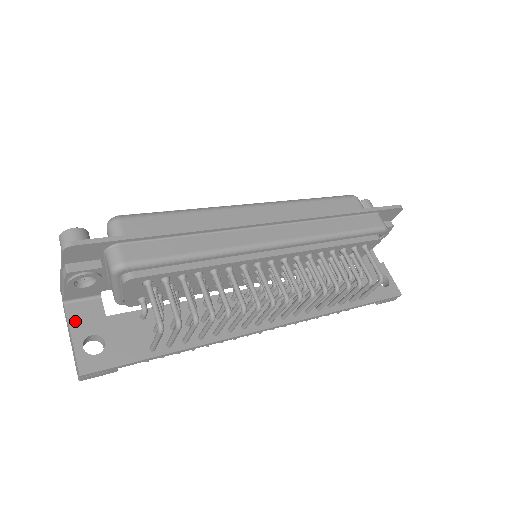
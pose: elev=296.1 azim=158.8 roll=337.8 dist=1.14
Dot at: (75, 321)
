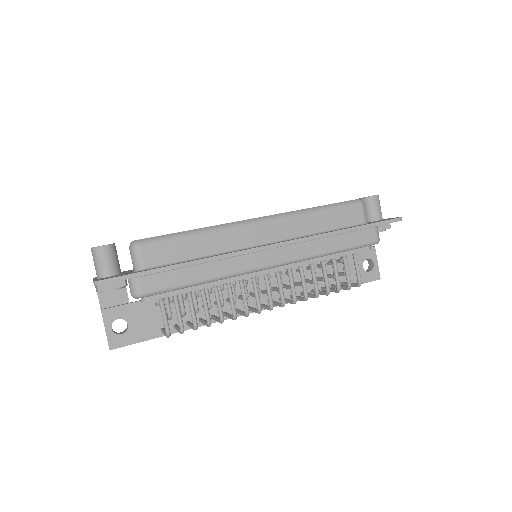
Dot at: (106, 305)
